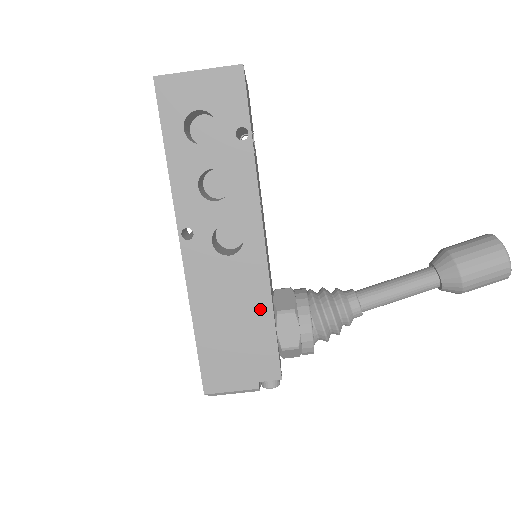
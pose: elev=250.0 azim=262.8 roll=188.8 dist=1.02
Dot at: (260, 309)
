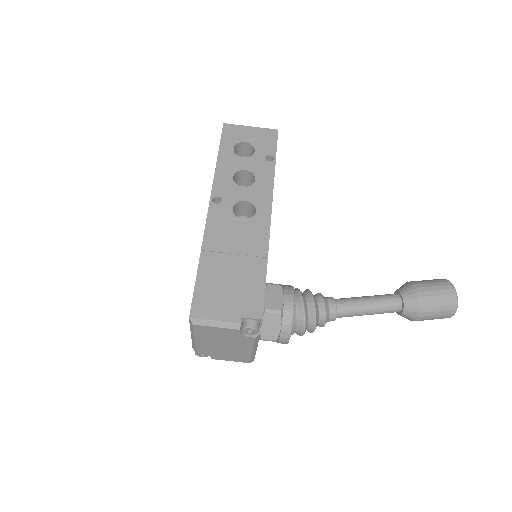
Dot at: (257, 260)
